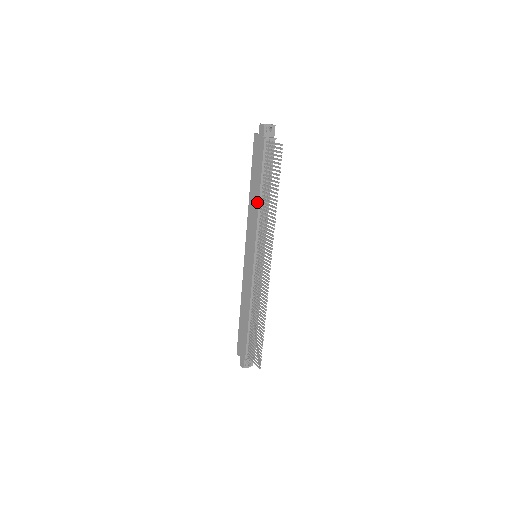
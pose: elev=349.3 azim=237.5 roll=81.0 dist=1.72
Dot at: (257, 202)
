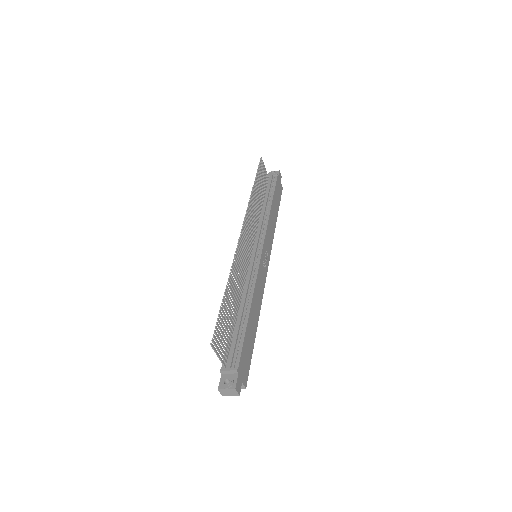
Dot at: occluded
